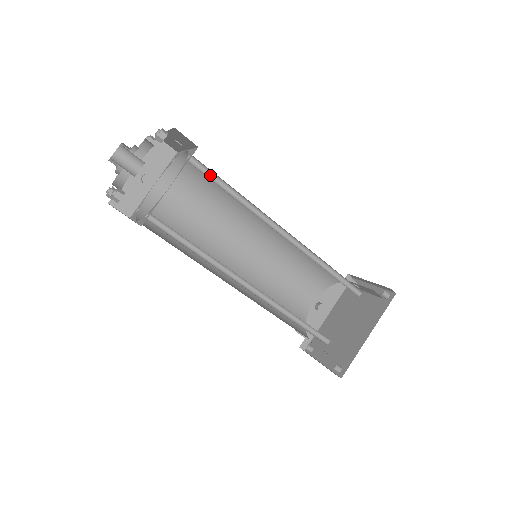
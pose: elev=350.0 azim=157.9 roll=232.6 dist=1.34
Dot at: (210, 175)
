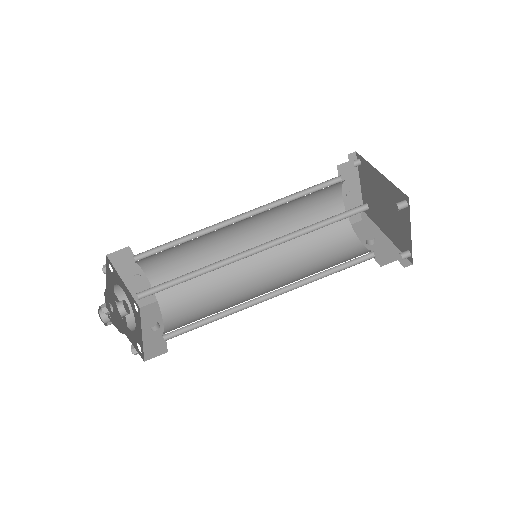
Dot at: (158, 252)
